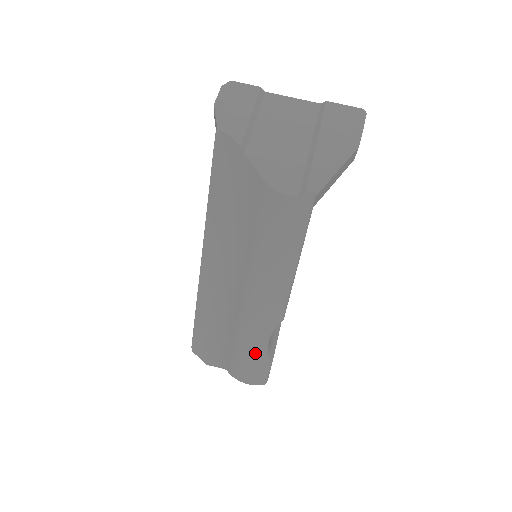
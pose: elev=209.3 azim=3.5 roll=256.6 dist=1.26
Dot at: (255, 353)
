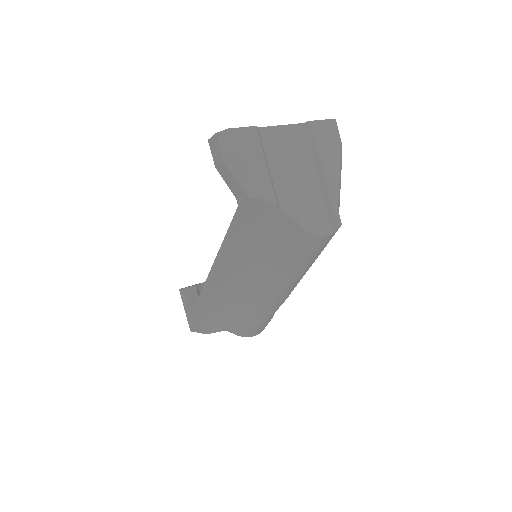
Dot at: (267, 320)
